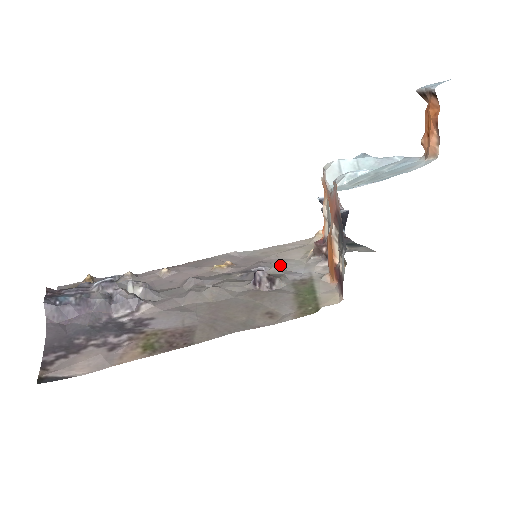
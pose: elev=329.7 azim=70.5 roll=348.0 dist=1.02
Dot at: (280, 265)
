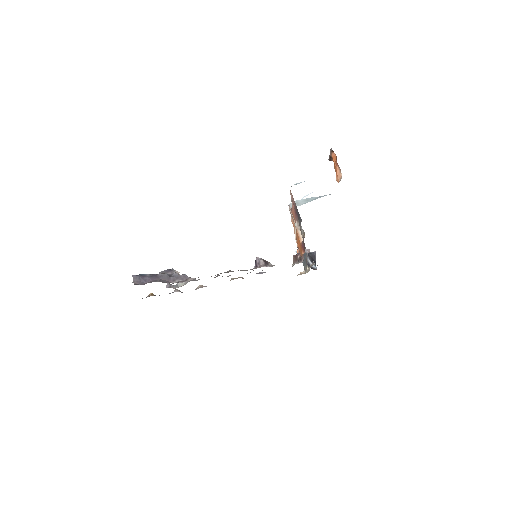
Dot at: occluded
